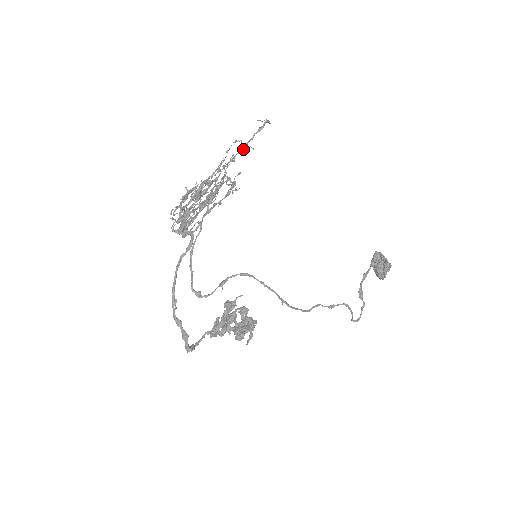
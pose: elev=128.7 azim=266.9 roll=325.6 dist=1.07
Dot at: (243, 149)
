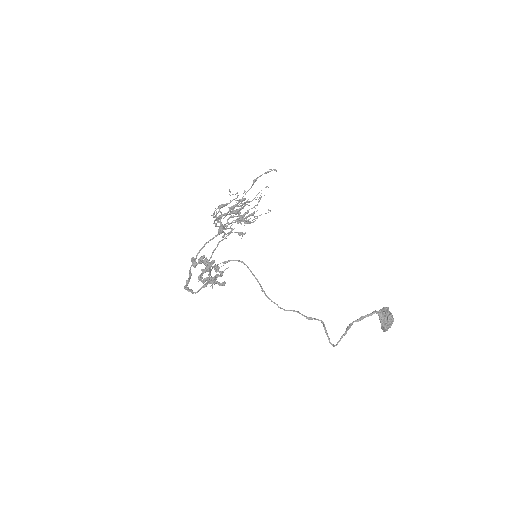
Dot at: (253, 181)
